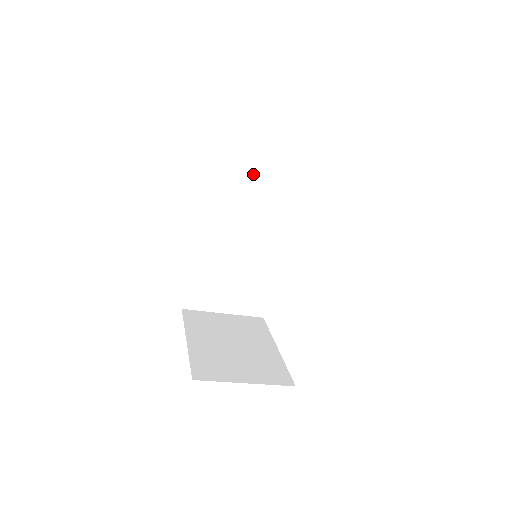
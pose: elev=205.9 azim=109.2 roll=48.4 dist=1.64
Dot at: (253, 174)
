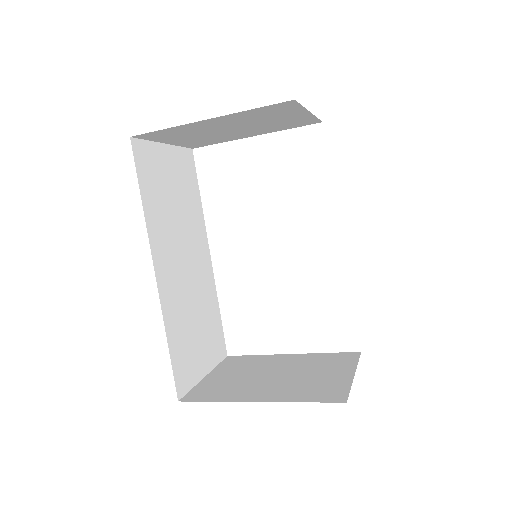
Dot at: (169, 185)
